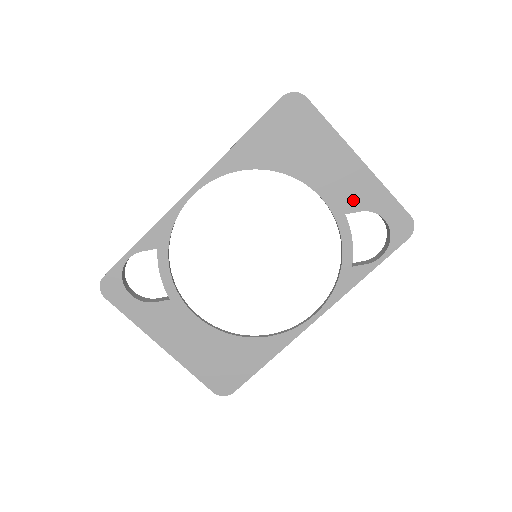
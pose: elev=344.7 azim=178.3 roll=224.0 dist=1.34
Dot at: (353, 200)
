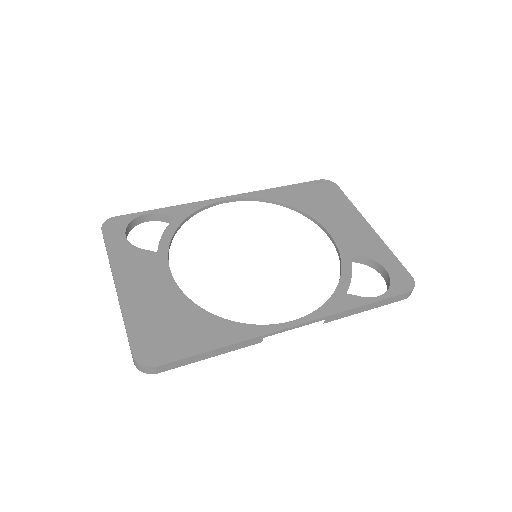
Dot at: (359, 247)
